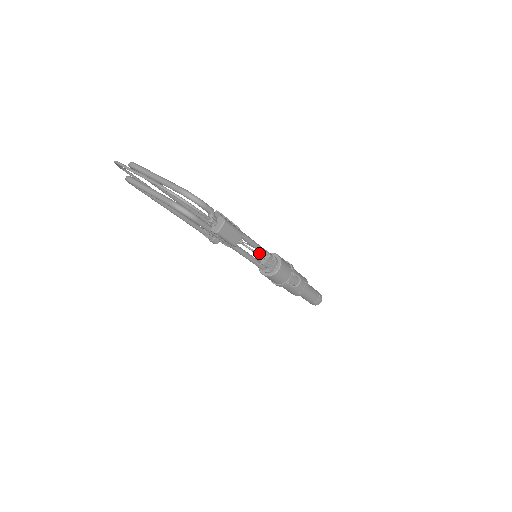
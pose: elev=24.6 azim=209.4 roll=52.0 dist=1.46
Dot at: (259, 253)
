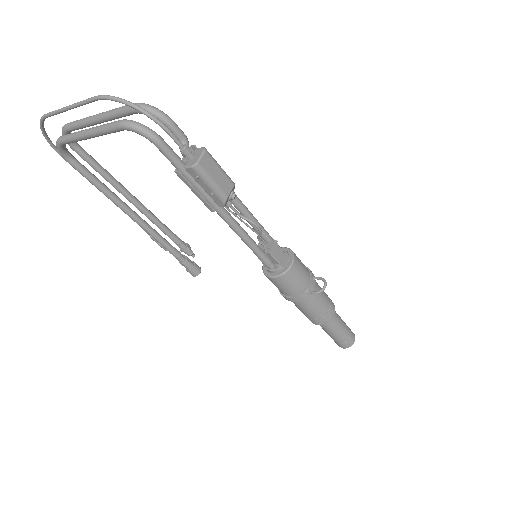
Dot at: occluded
